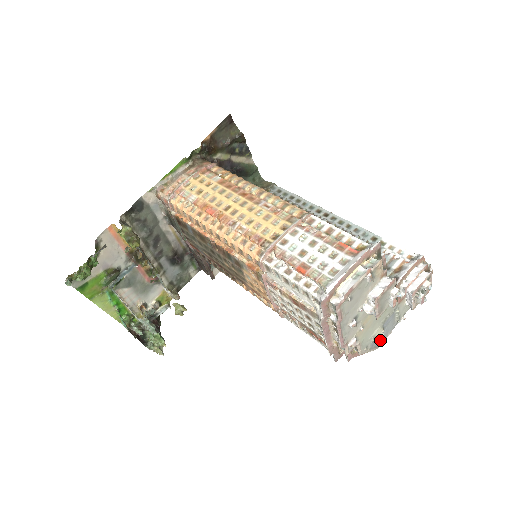
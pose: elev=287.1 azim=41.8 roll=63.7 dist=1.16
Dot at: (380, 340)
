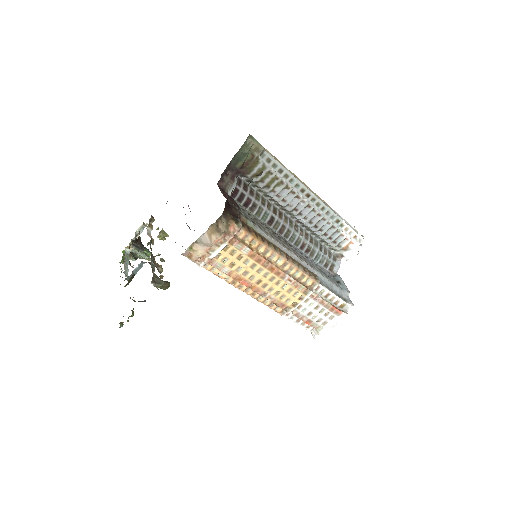
Dot at: occluded
